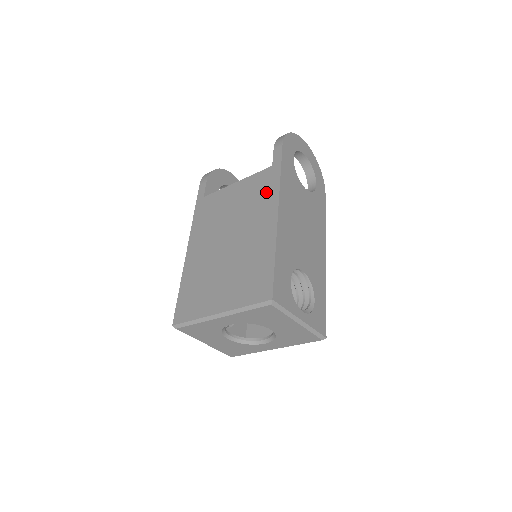
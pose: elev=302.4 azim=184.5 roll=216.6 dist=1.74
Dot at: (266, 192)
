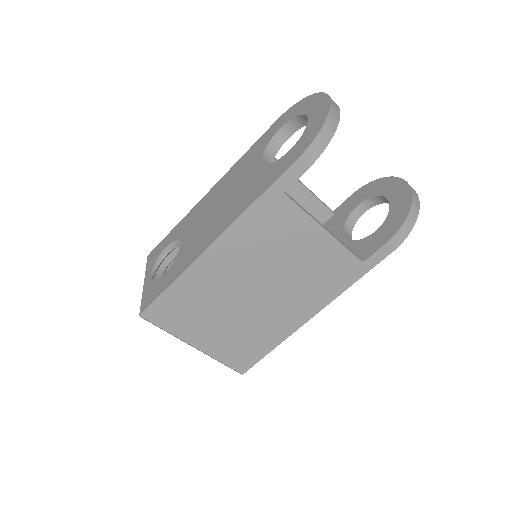
Dot at: (329, 285)
